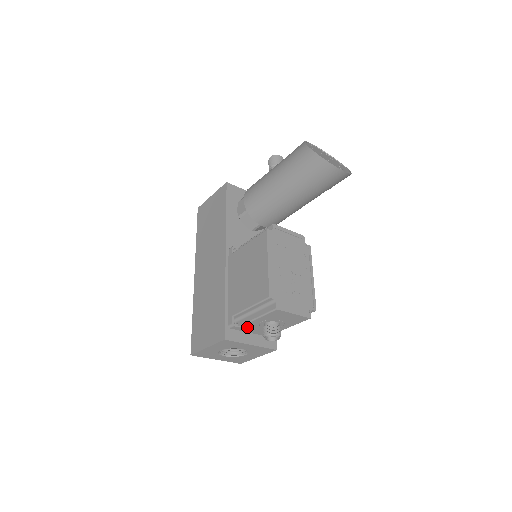
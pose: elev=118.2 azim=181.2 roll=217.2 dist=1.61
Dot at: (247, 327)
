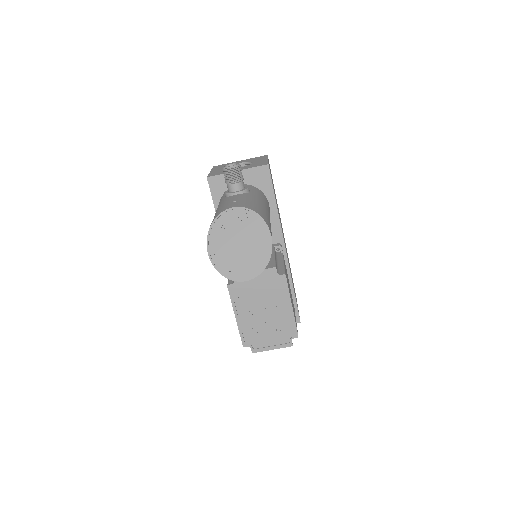
Dot at: occluded
